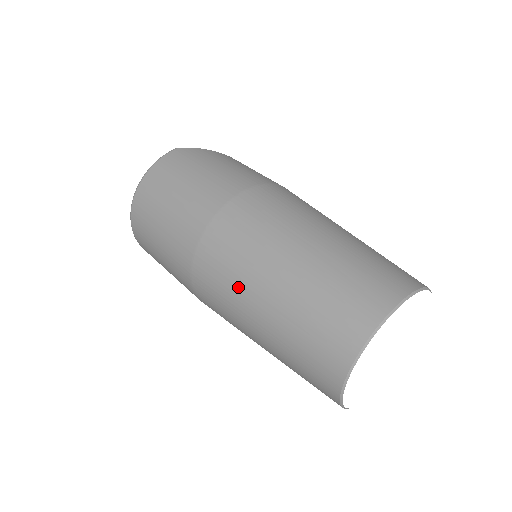
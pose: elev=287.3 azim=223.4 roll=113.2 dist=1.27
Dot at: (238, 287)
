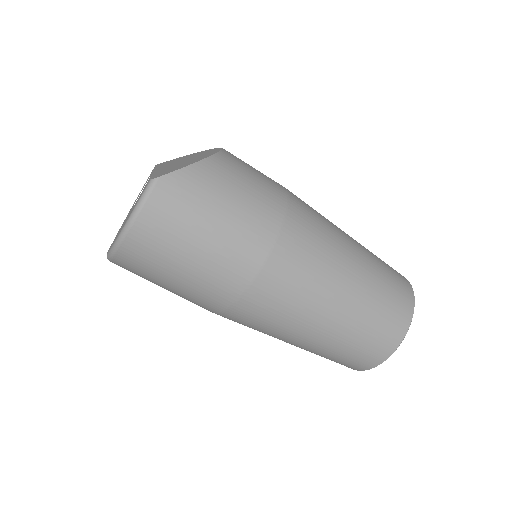
Dot at: (280, 331)
